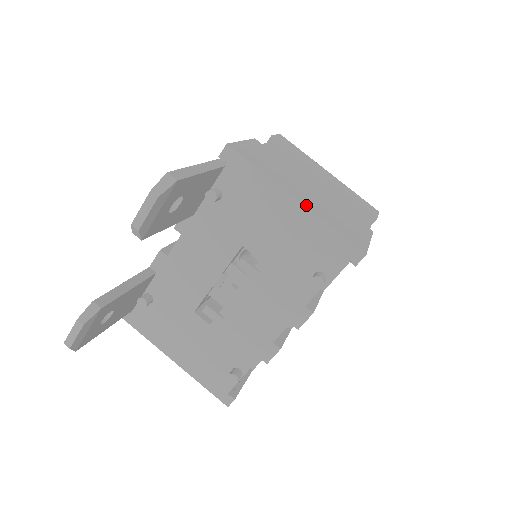
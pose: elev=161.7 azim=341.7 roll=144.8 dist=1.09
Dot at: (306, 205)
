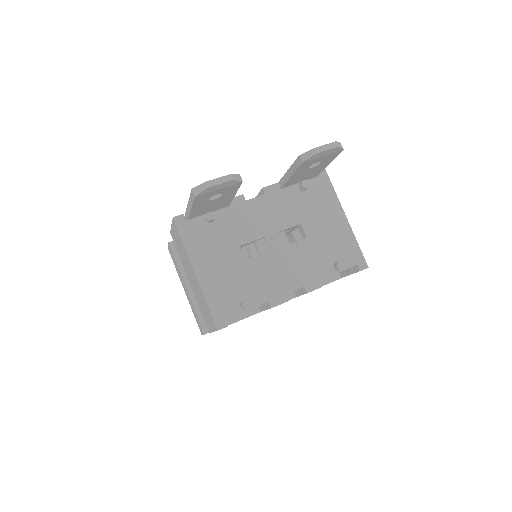
Dot at: (348, 224)
